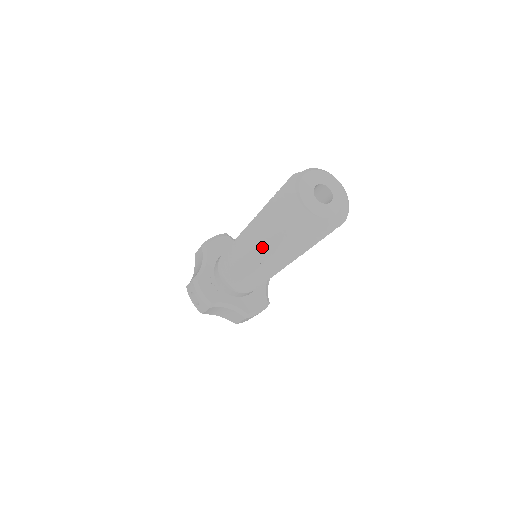
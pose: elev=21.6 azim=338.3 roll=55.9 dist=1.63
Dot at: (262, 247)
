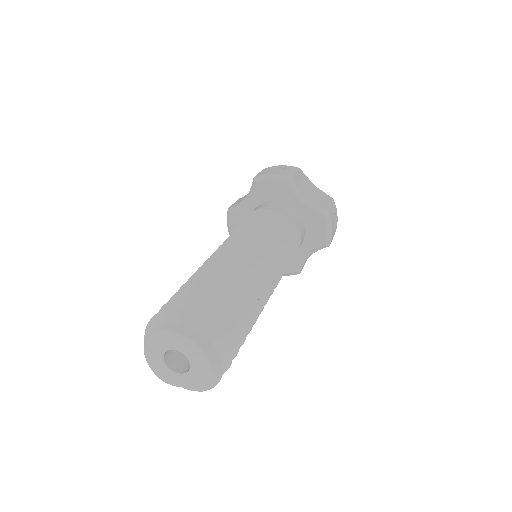
Dot at: occluded
